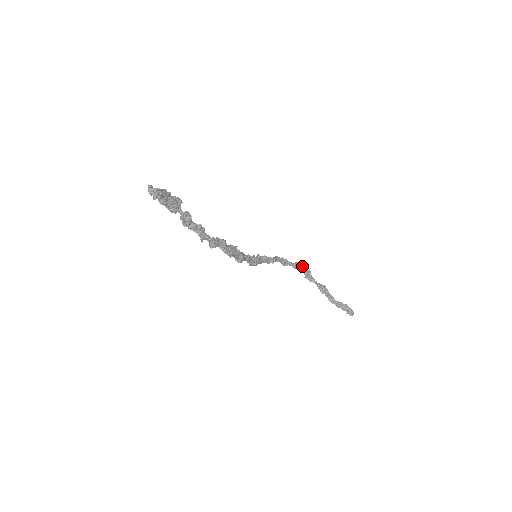
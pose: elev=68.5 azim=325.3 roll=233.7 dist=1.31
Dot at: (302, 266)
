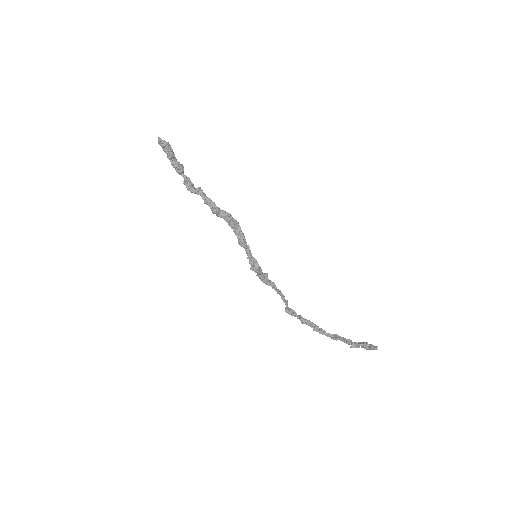
Dot at: (306, 319)
